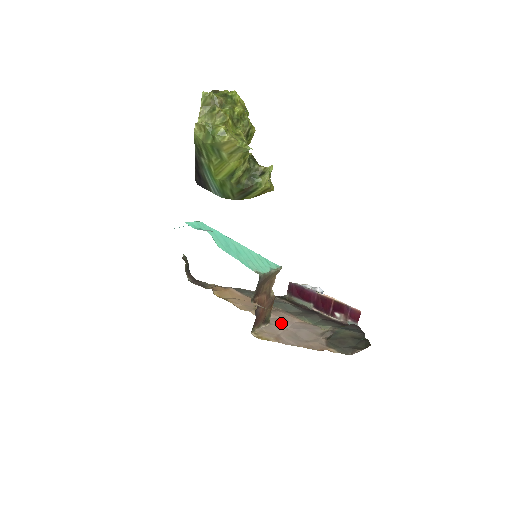
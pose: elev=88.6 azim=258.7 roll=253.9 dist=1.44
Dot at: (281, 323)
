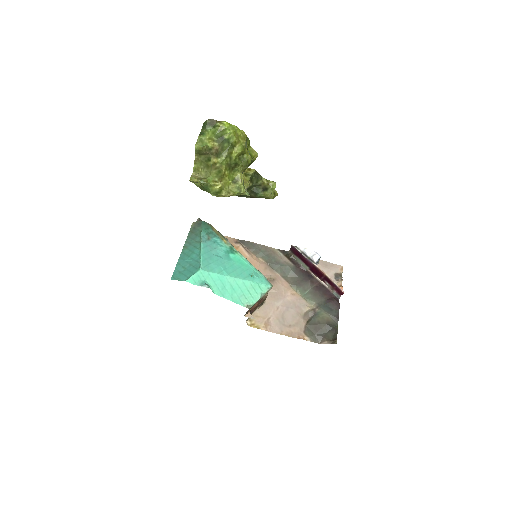
Dot at: (274, 300)
